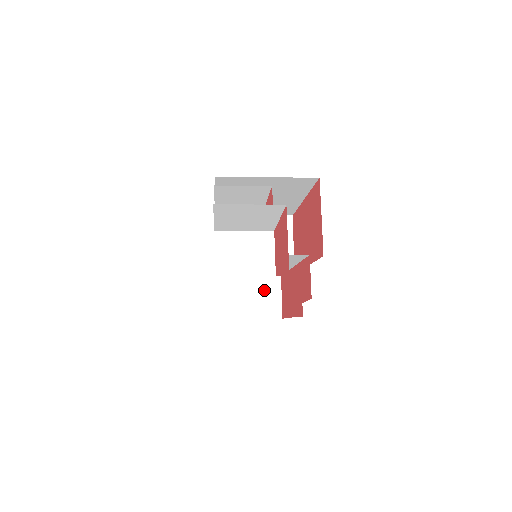
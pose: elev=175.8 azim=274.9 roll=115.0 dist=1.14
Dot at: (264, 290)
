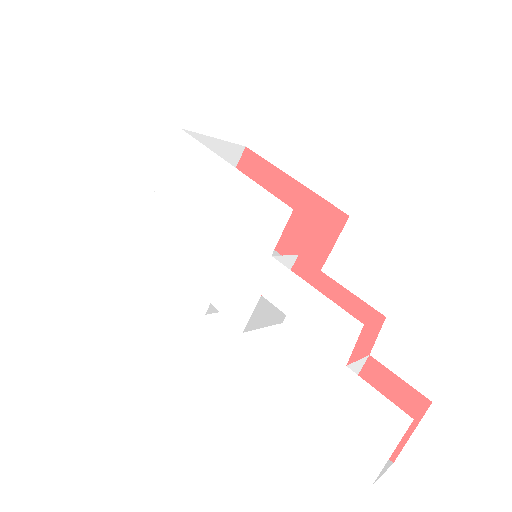
Dot at: occluded
